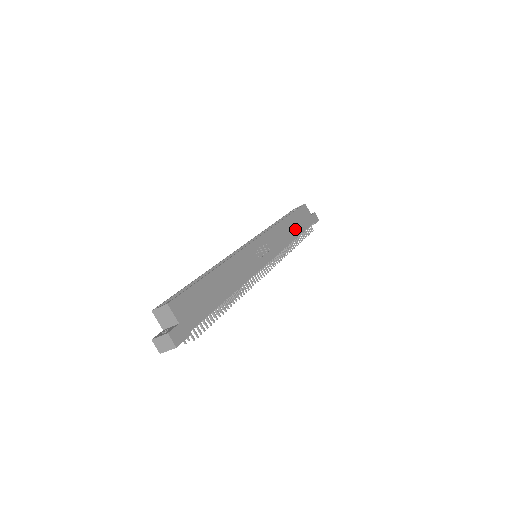
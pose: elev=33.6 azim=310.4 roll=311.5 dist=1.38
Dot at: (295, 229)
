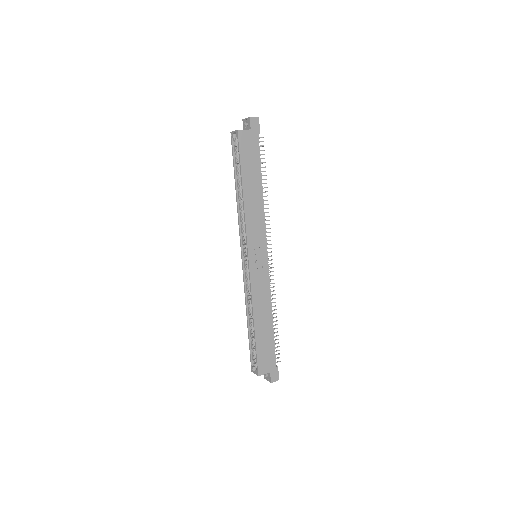
Dot at: (255, 182)
